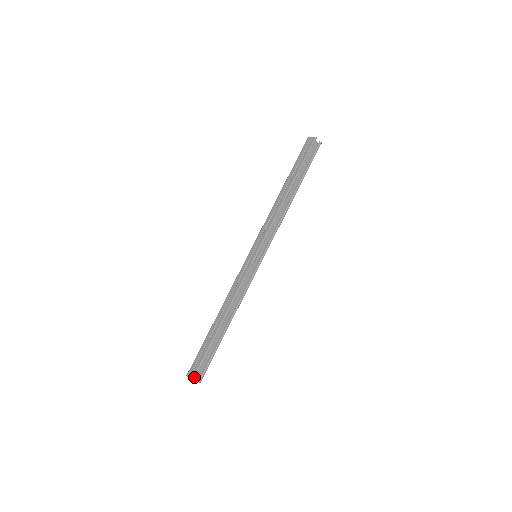
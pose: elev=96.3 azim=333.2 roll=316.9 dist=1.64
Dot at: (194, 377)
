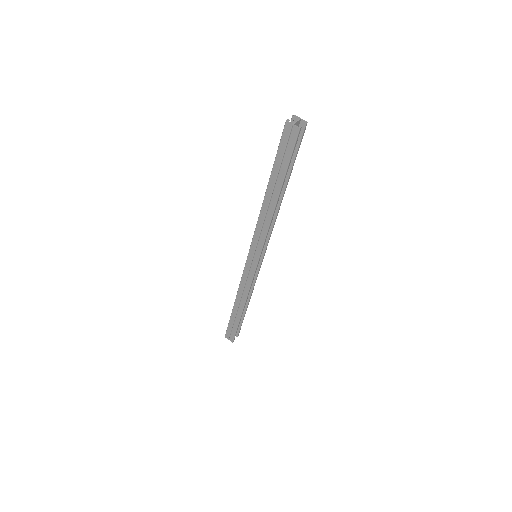
Dot at: (233, 340)
